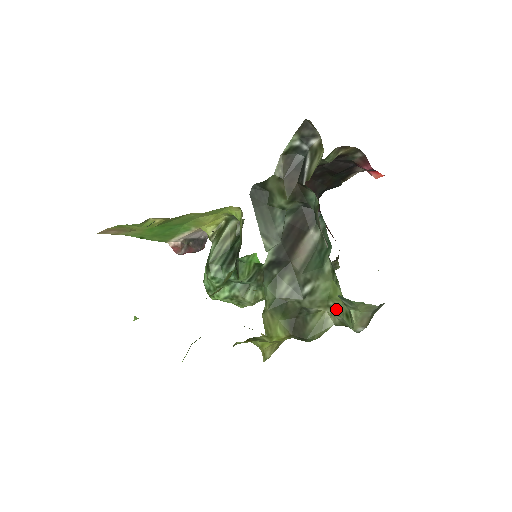
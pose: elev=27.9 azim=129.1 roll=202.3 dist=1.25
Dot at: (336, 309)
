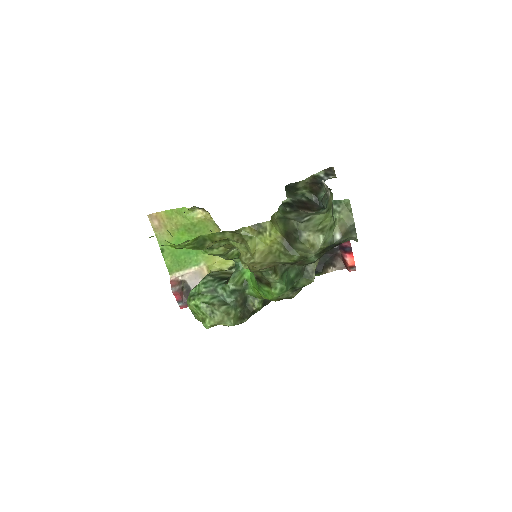
Dot at: (323, 230)
